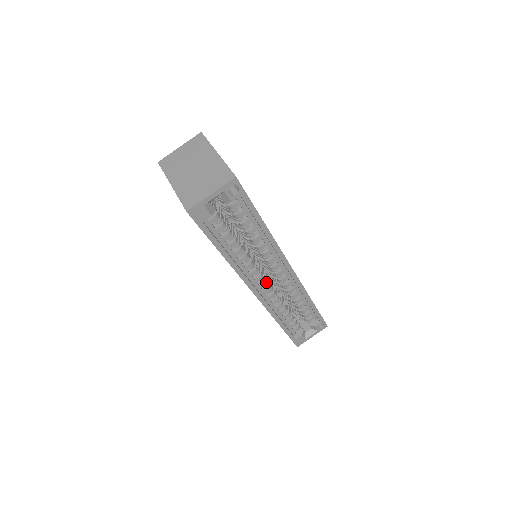
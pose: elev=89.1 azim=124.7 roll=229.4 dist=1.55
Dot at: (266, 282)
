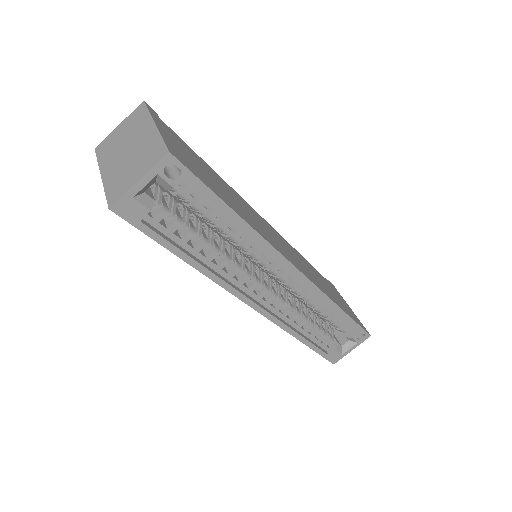
Dot at: (267, 290)
